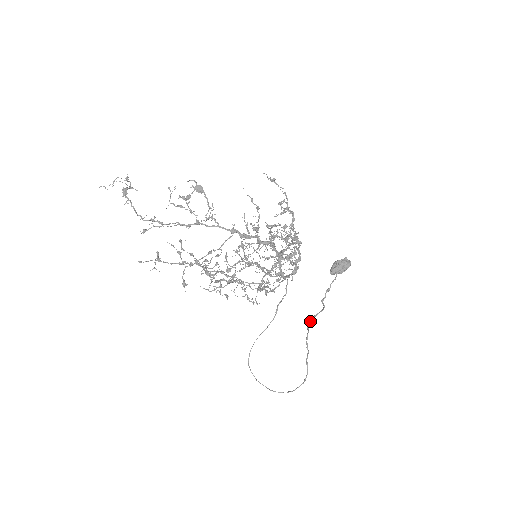
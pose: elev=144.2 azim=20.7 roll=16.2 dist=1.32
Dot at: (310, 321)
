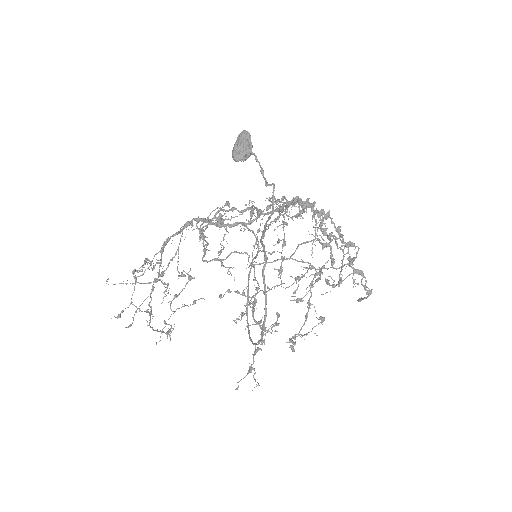
Dot at: (271, 213)
